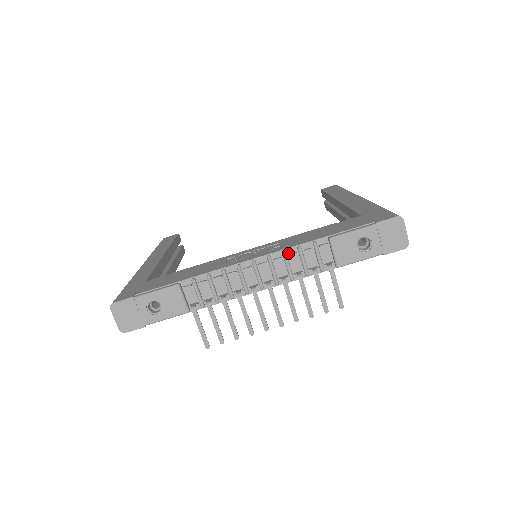
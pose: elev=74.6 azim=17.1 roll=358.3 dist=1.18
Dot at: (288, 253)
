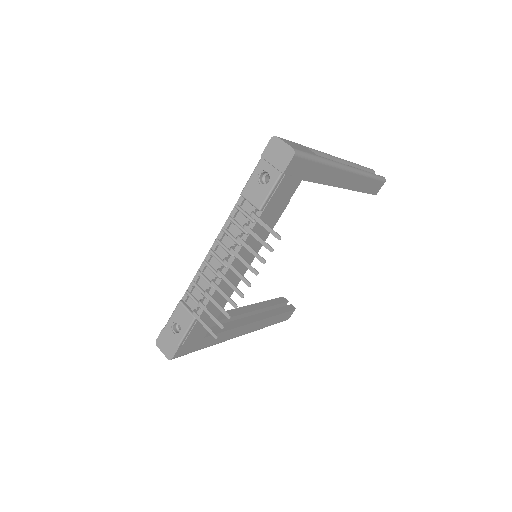
Dot at: (226, 228)
